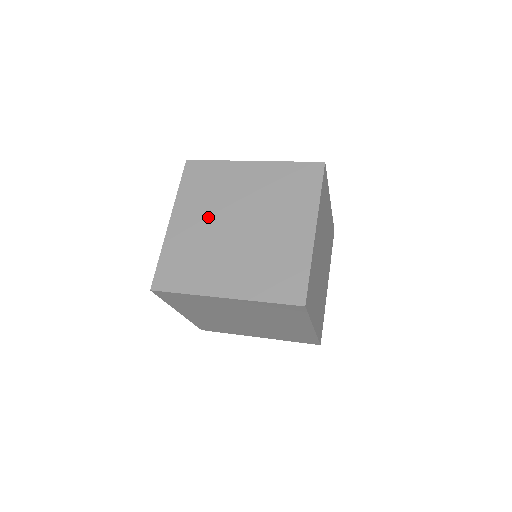
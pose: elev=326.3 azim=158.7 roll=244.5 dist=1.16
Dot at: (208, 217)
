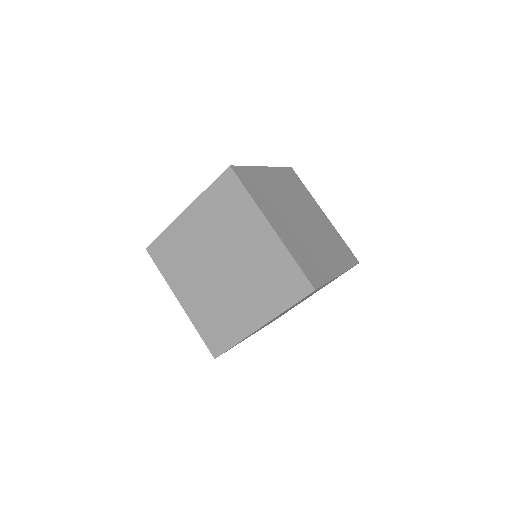
Dot at: (198, 279)
